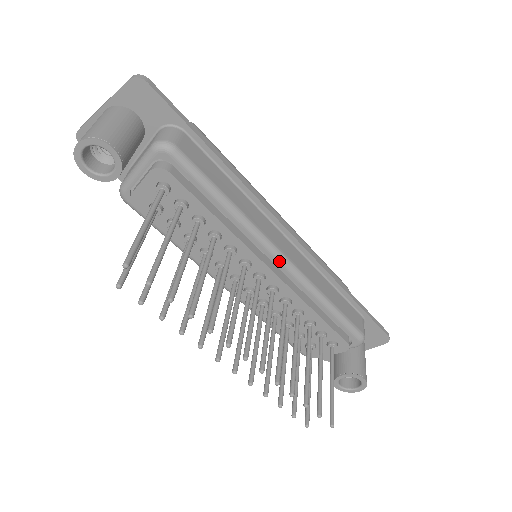
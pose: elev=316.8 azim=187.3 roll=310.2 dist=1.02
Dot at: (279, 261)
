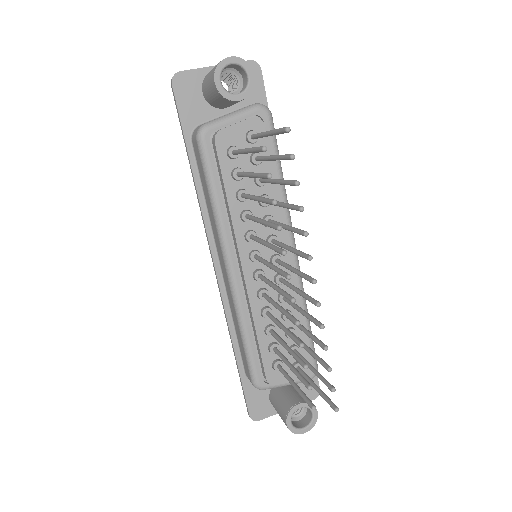
Dot at: occluded
